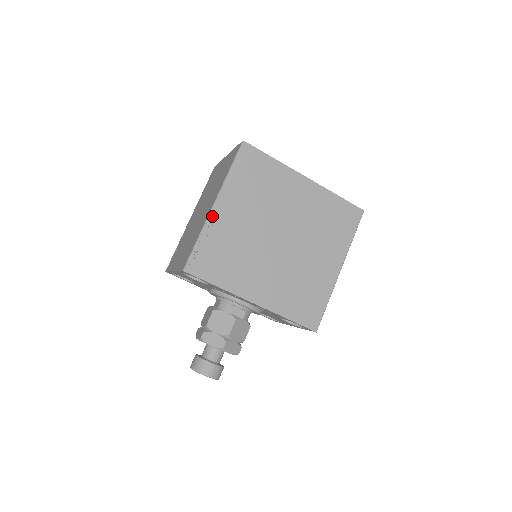
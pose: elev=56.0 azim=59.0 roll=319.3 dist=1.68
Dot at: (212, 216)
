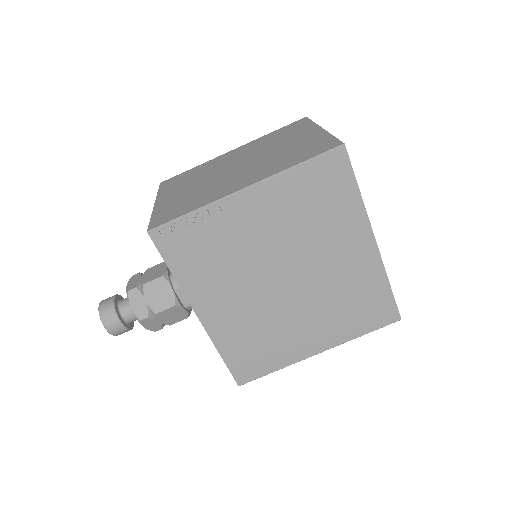
Dot at: (230, 200)
